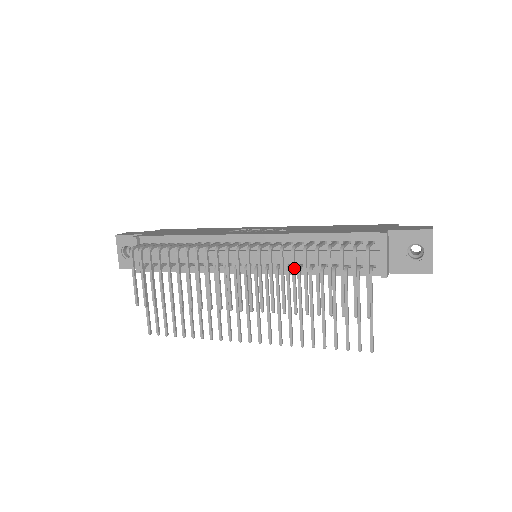
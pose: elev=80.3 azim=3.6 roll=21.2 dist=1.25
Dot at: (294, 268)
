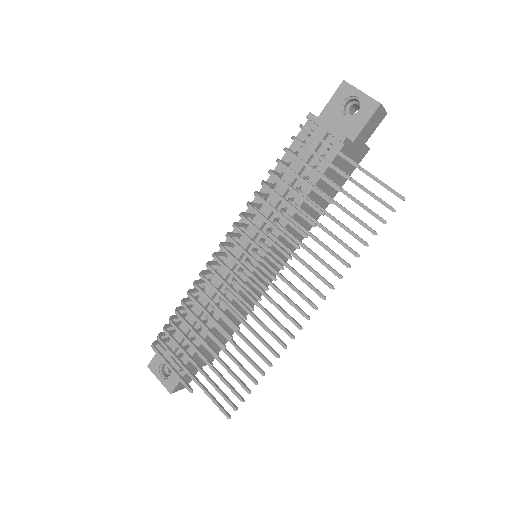
Dot at: (268, 204)
